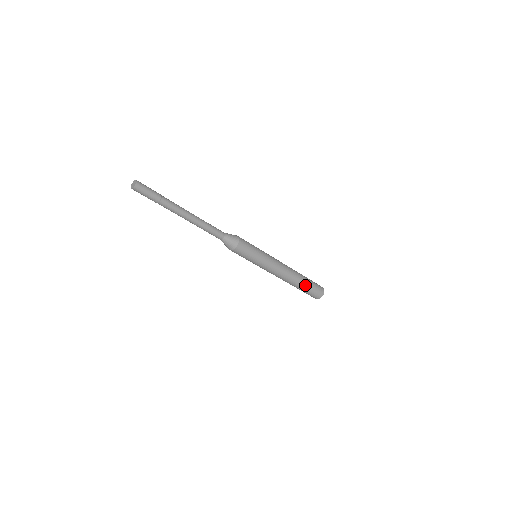
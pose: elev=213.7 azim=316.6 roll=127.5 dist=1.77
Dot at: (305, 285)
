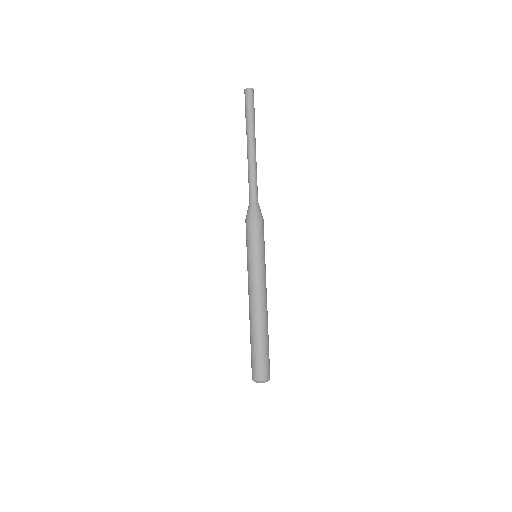
Dot at: (266, 341)
